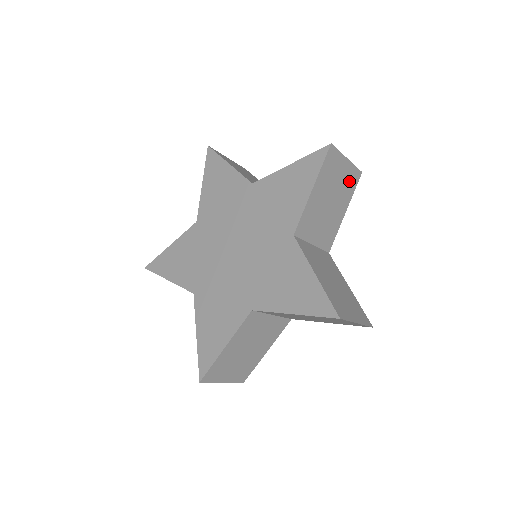
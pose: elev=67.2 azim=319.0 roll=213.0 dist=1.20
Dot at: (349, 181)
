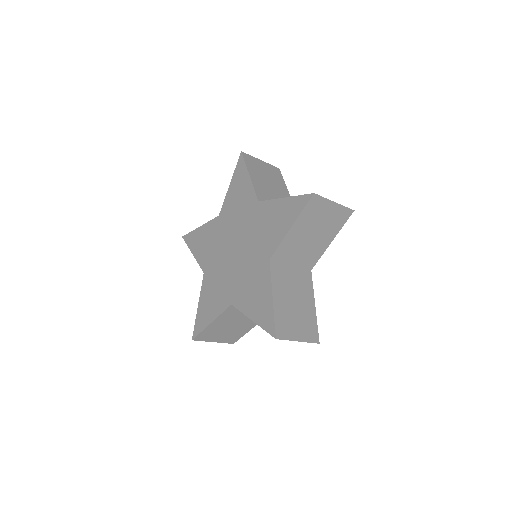
Dot at: (274, 173)
